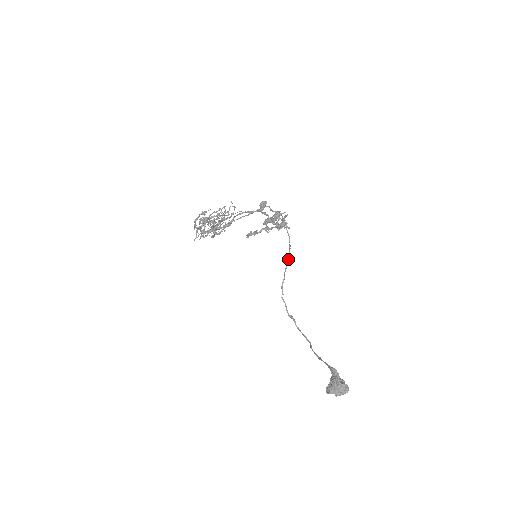
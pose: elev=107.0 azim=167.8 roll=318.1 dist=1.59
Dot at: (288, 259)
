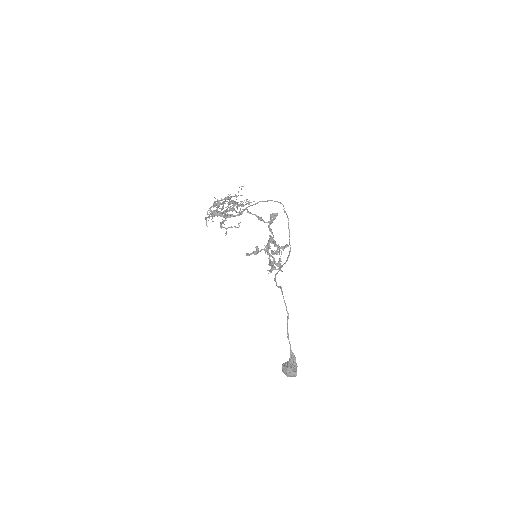
Dot at: (285, 262)
